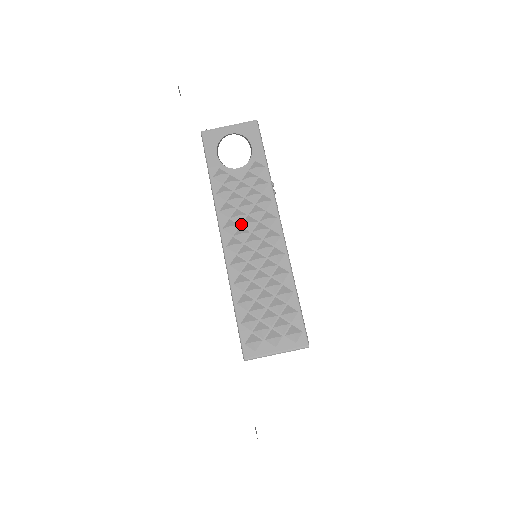
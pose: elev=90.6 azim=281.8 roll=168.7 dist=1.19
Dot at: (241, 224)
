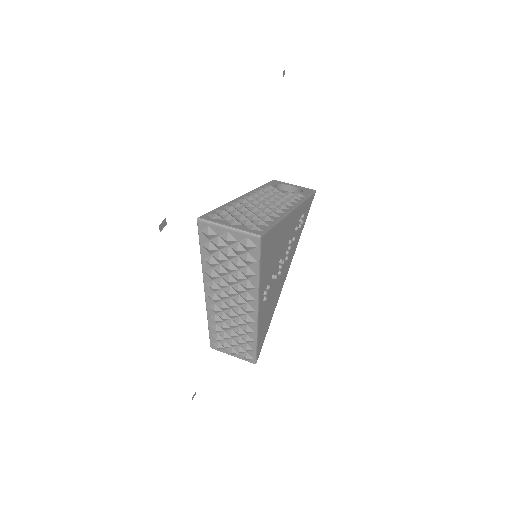
Dot at: (264, 198)
